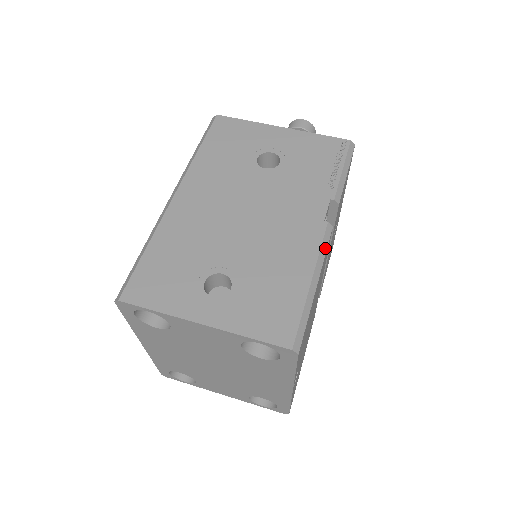
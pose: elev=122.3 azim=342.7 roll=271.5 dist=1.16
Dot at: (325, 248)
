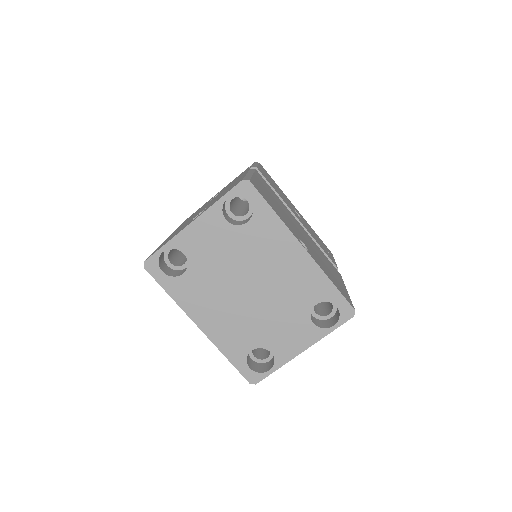
Dot at: (253, 171)
